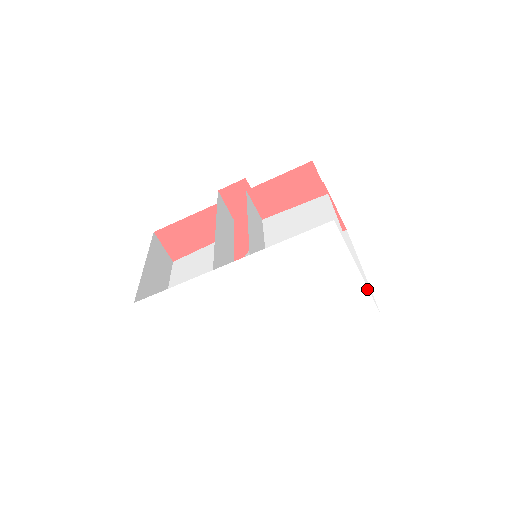
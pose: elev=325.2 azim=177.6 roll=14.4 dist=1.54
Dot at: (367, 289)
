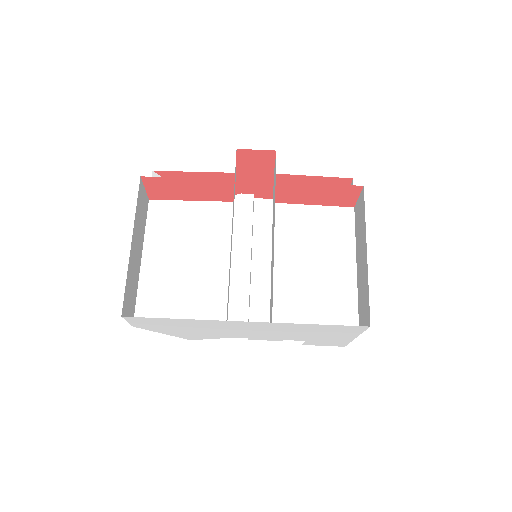
Dot at: occluded
